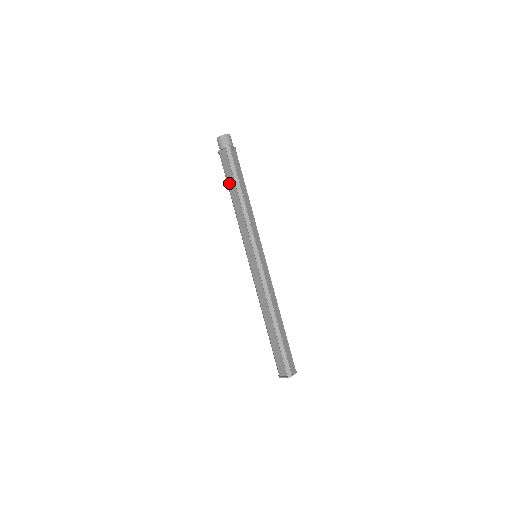
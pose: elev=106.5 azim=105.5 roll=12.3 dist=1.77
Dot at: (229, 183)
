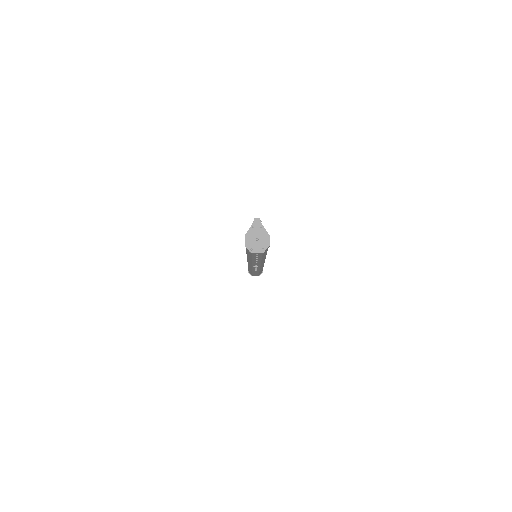
Dot at: occluded
